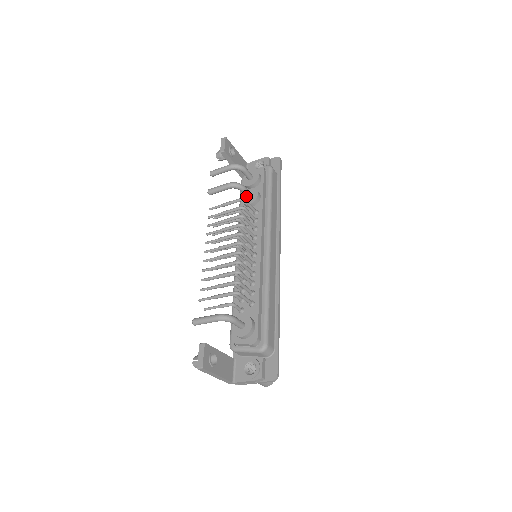
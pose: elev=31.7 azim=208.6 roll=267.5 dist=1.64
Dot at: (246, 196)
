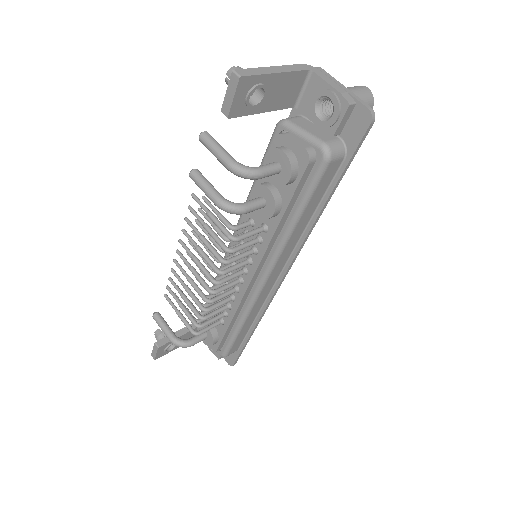
Dot at: occluded
